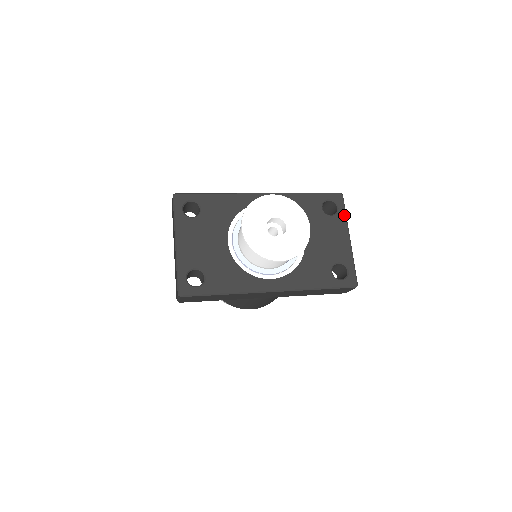
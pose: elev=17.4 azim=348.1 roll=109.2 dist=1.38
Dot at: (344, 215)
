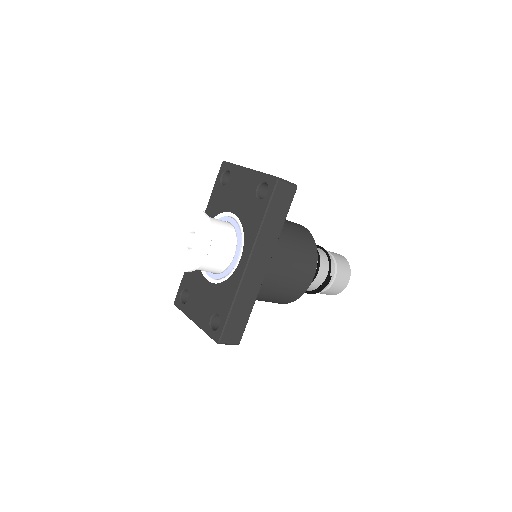
Dot at: (234, 167)
